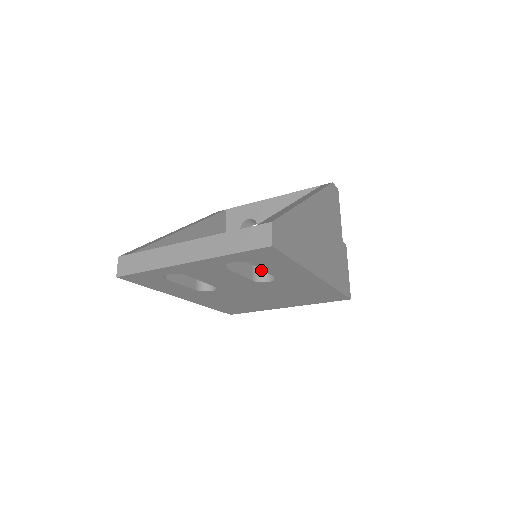
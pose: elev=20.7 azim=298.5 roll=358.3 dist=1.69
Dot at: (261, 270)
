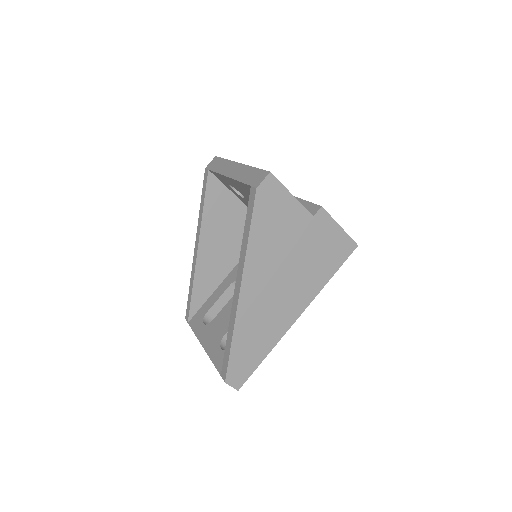
Dot at: occluded
